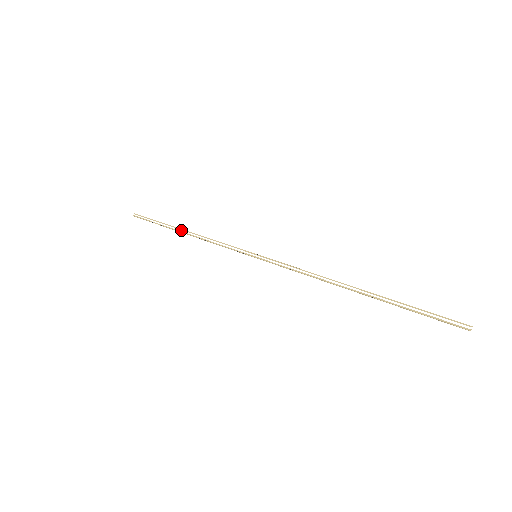
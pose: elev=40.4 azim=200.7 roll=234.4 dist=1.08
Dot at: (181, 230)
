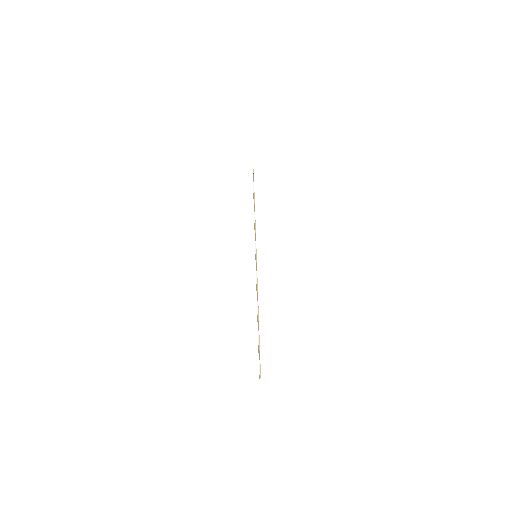
Dot at: (254, 205)
